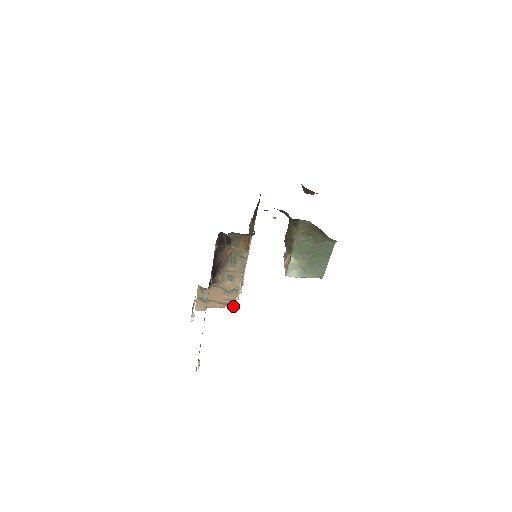
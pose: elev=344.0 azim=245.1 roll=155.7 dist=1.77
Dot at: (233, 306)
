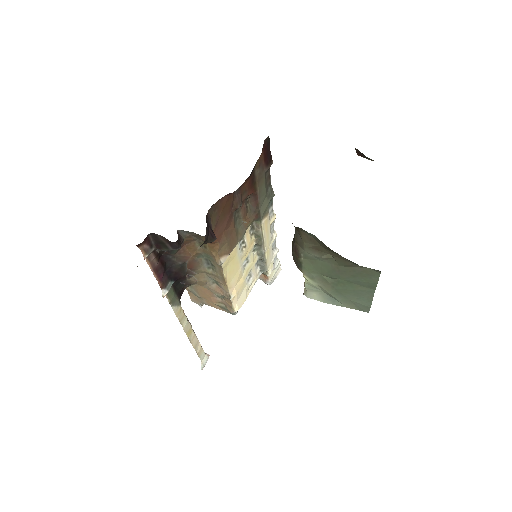
Dot at: (232, 313)
